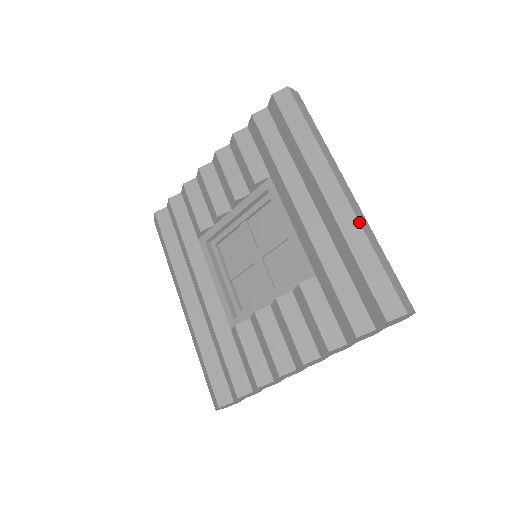
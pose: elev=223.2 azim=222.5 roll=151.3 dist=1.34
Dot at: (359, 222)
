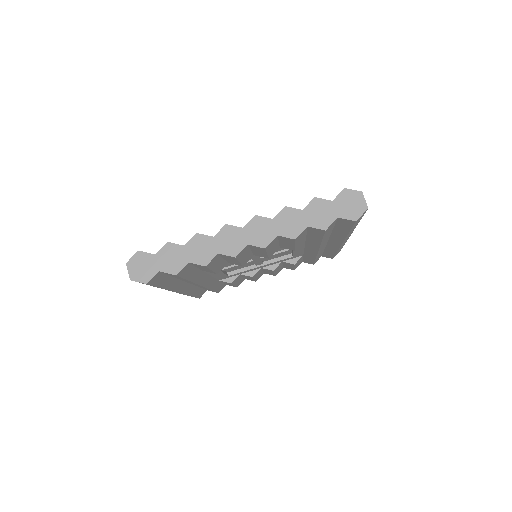
Dot at: occluded
